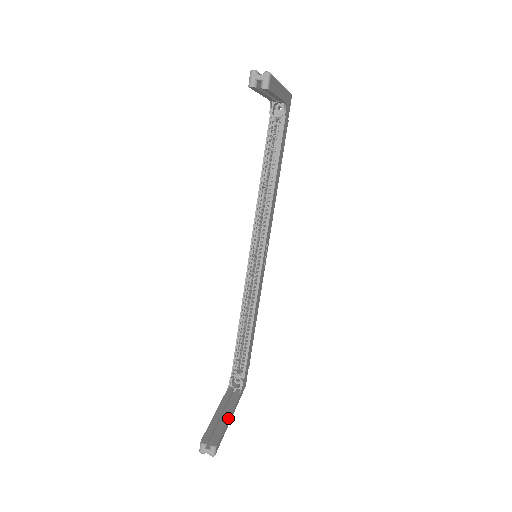
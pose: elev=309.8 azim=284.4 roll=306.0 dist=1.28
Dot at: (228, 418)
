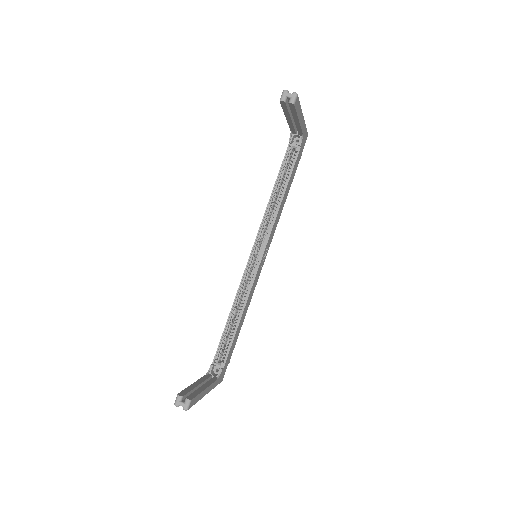
Dot at: (204, 389)
